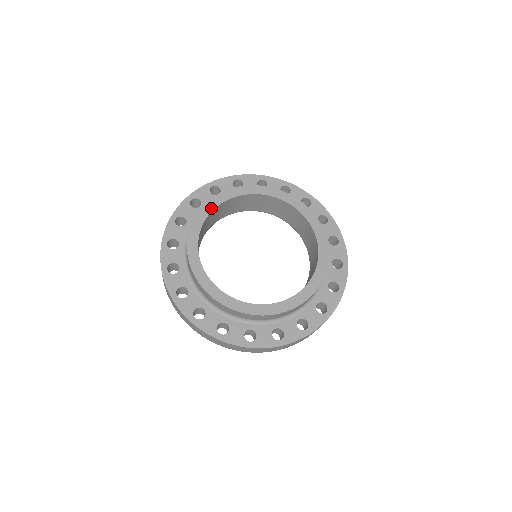
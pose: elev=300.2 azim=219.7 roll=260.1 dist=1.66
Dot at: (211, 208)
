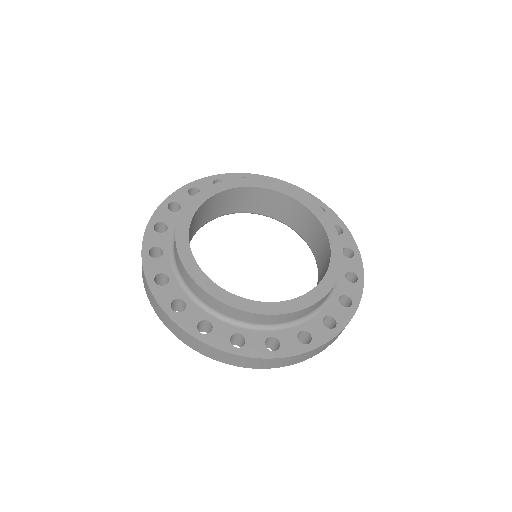
Dot at: (250, 184)
